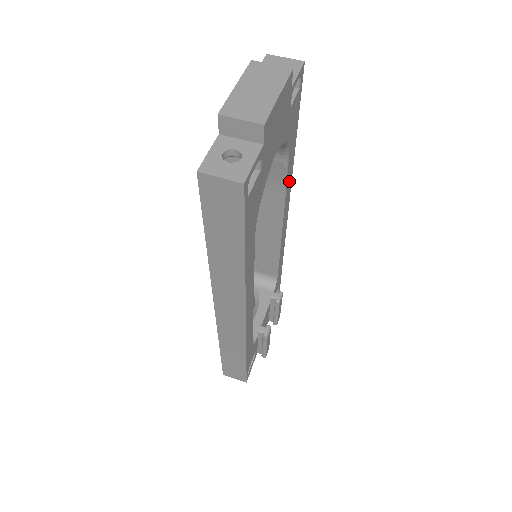
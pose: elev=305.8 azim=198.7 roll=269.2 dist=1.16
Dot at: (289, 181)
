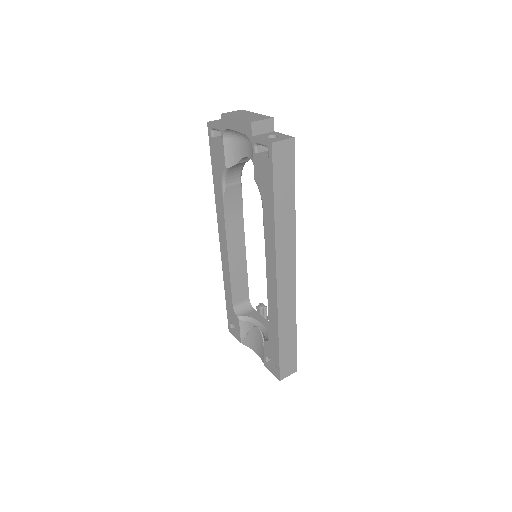
Dot at: occluded
